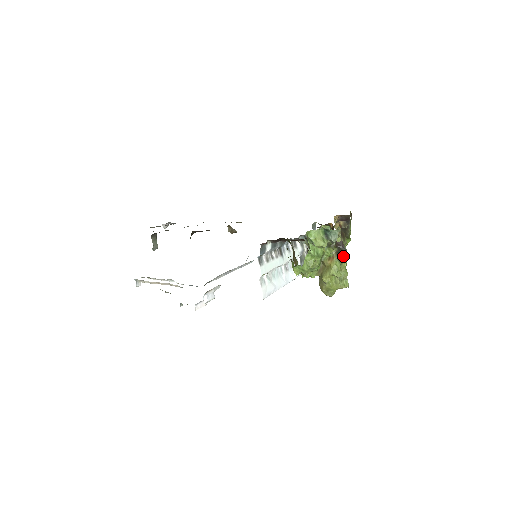
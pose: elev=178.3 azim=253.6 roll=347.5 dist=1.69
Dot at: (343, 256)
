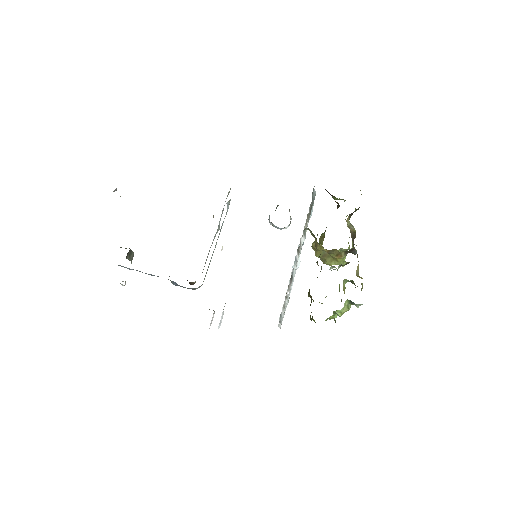
Dot at: occluded
